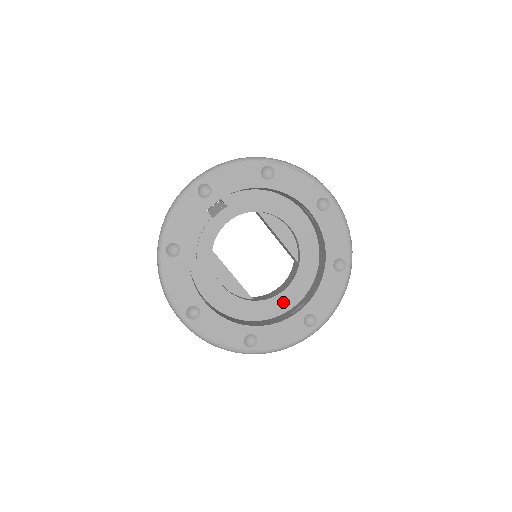
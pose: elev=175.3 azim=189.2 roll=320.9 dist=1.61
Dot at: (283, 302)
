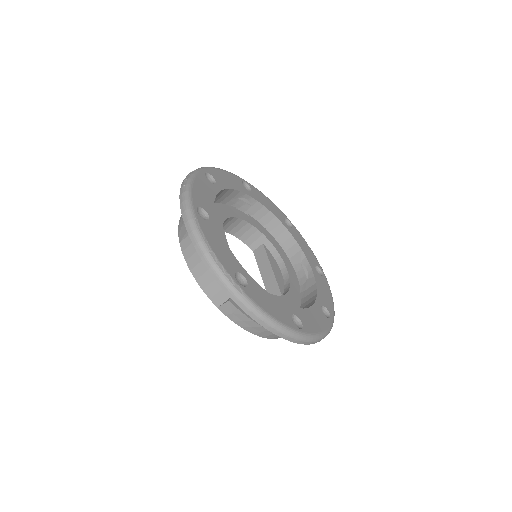
Dot at: occluded
